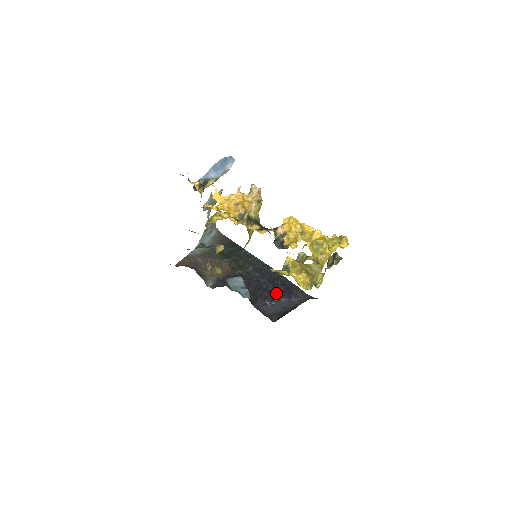
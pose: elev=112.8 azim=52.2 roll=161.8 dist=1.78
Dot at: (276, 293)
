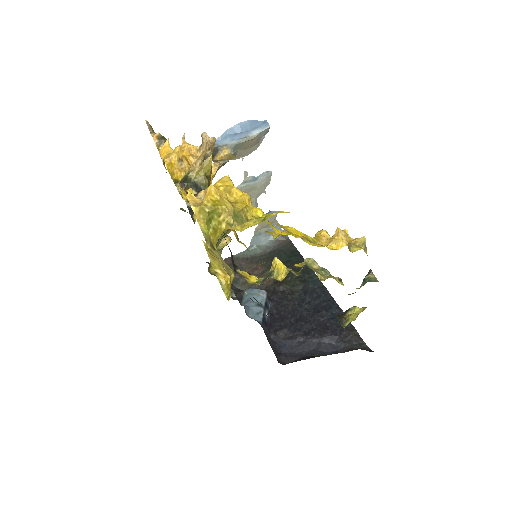
Dot at: (315, 327)
